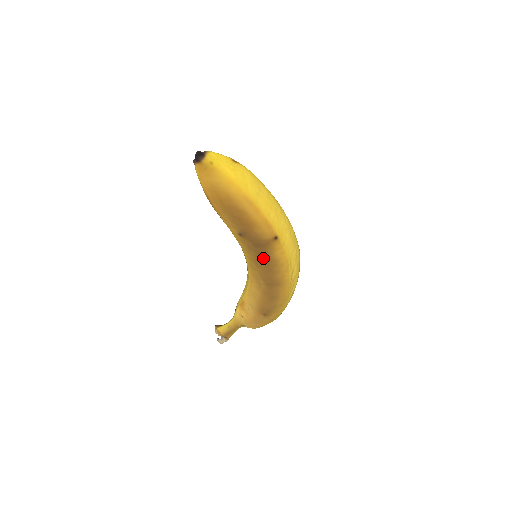
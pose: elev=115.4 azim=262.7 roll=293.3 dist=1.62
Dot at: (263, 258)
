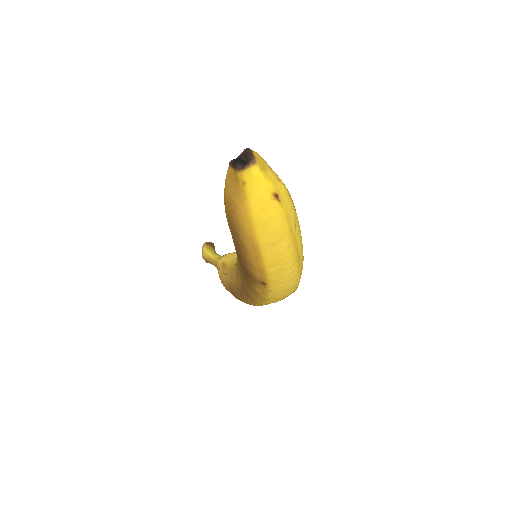
Dot at: (246, 278)
